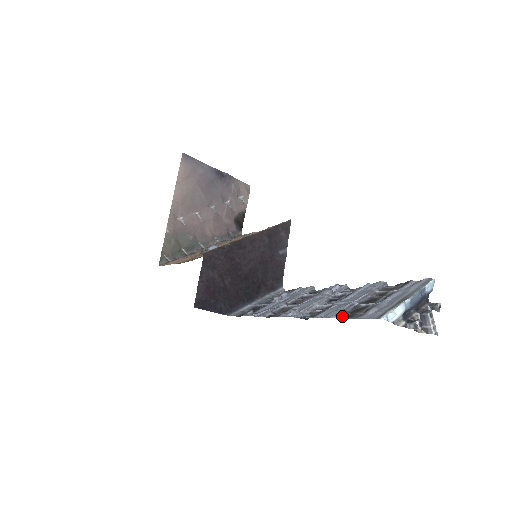
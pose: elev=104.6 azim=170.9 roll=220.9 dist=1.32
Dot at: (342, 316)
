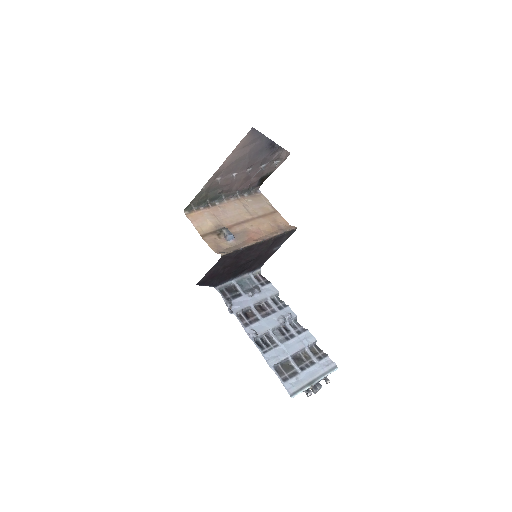
Dot at: (277, 367)
